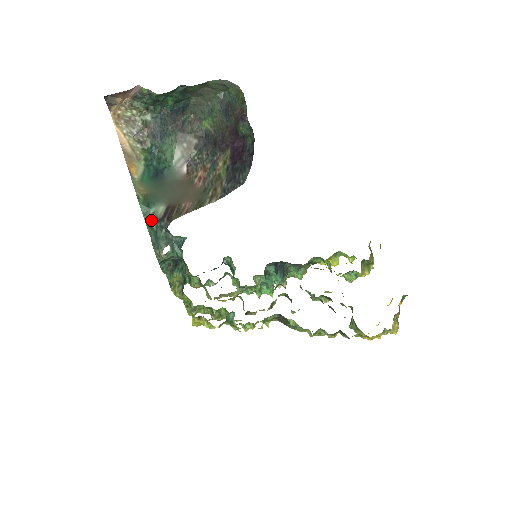
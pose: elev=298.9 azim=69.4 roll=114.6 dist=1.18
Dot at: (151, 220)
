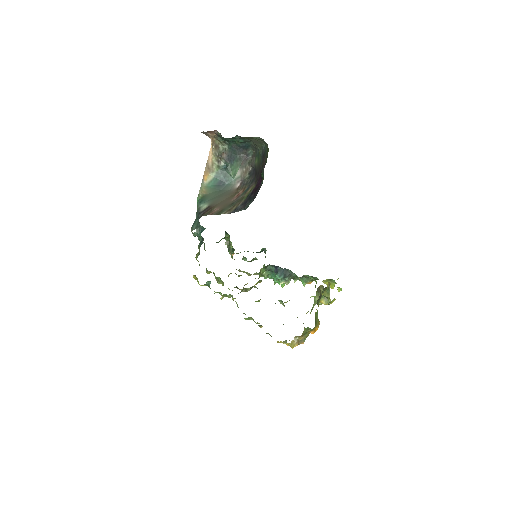
Dot at: (197, 211)
